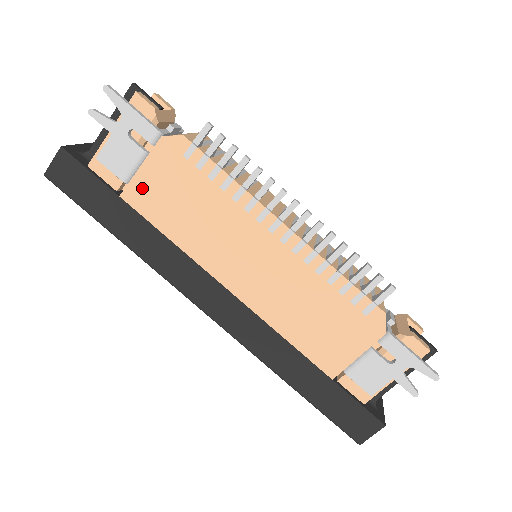
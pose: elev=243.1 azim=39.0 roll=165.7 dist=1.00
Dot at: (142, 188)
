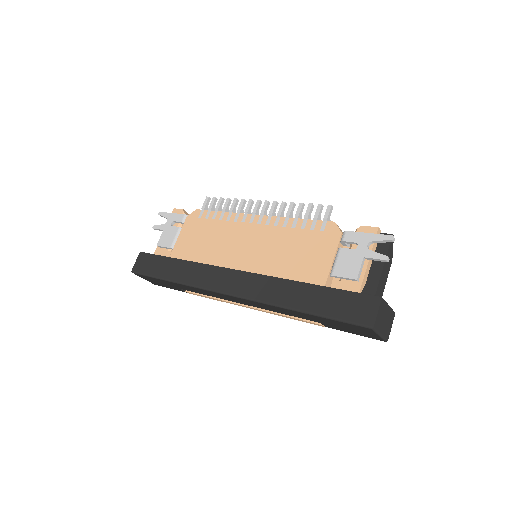
Dot at: (181, 245)
